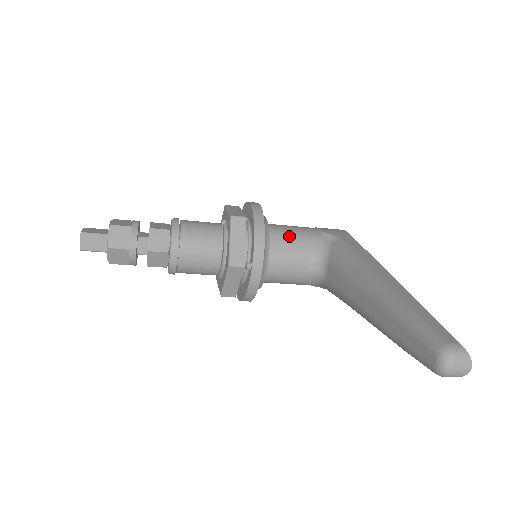
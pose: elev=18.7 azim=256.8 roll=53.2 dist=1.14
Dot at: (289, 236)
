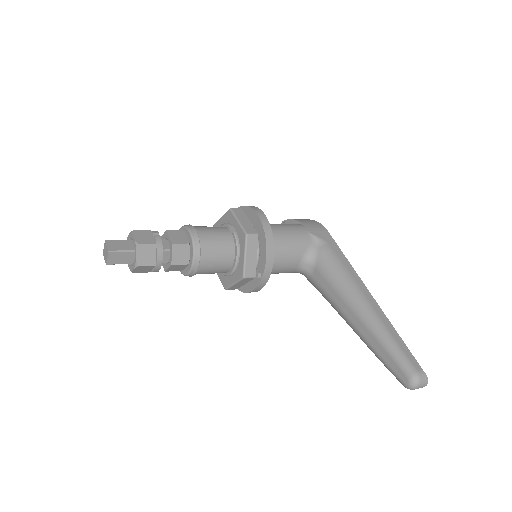
Dot at: (286, 242)
